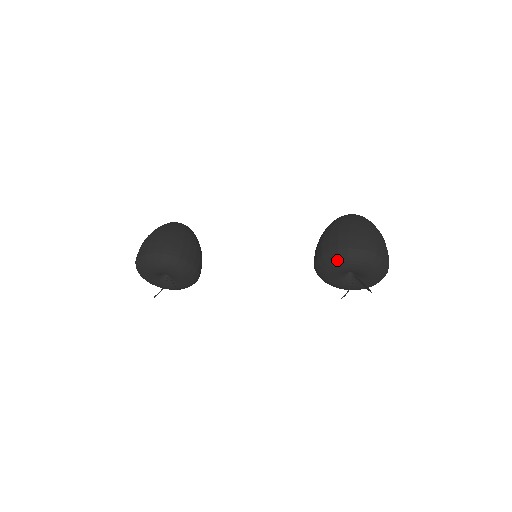
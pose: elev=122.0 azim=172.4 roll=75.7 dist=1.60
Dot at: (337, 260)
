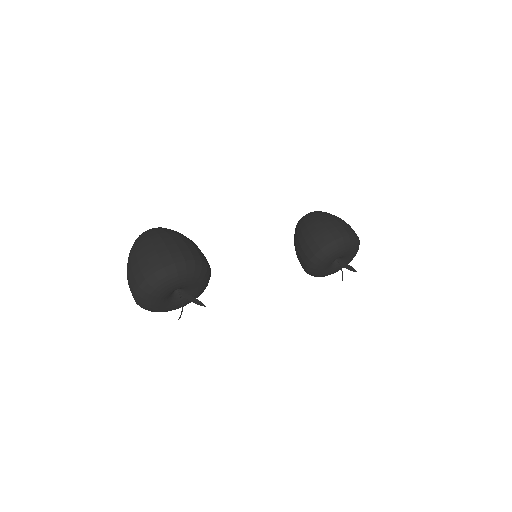
Dot at: (342, 246)
